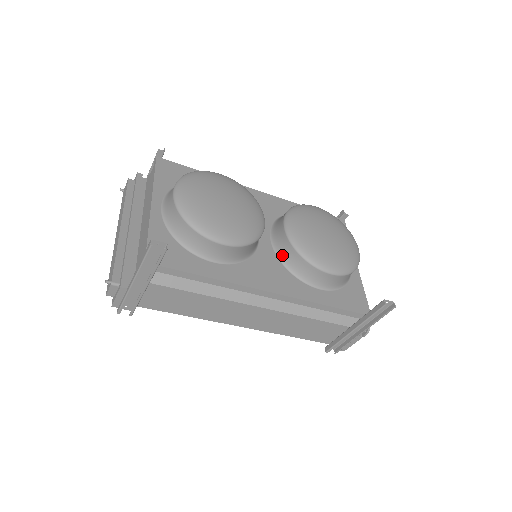
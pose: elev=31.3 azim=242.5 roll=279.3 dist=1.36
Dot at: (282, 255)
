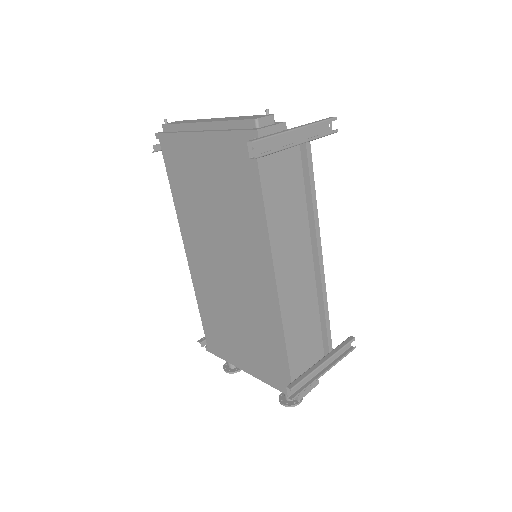
Dot at: occluded
